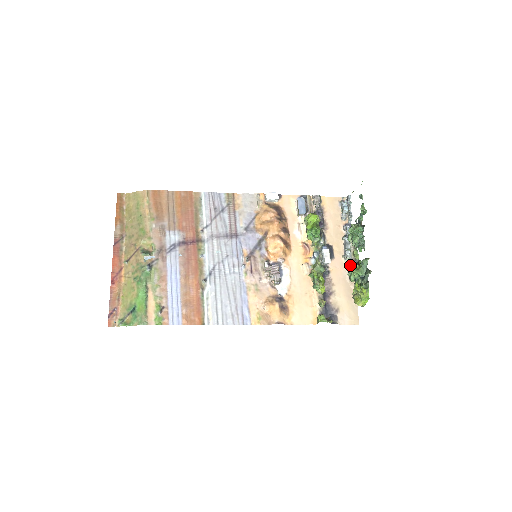
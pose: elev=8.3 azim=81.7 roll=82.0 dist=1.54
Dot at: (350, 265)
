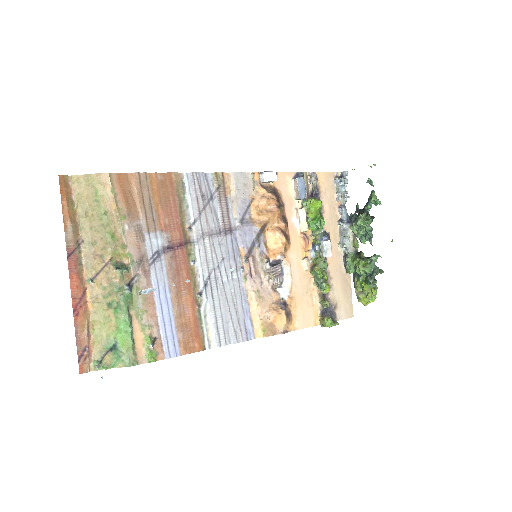
Dot at: (349, 256)
